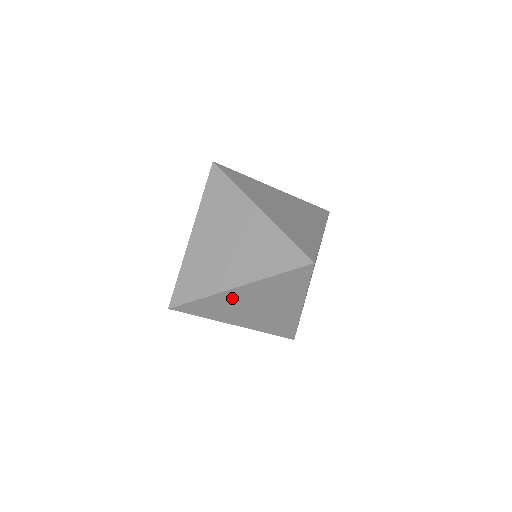
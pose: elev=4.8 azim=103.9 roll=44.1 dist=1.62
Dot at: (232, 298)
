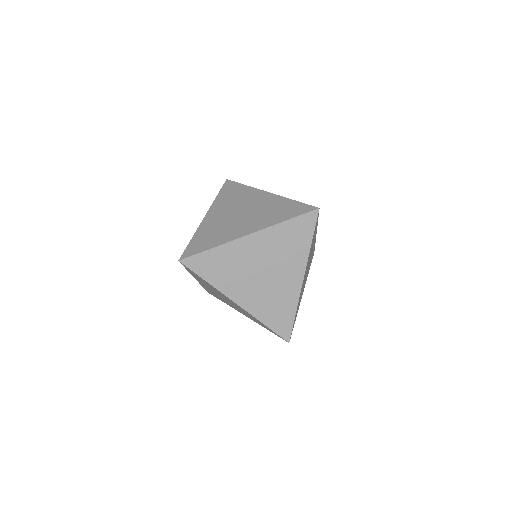
Dot at: (242, 252)
